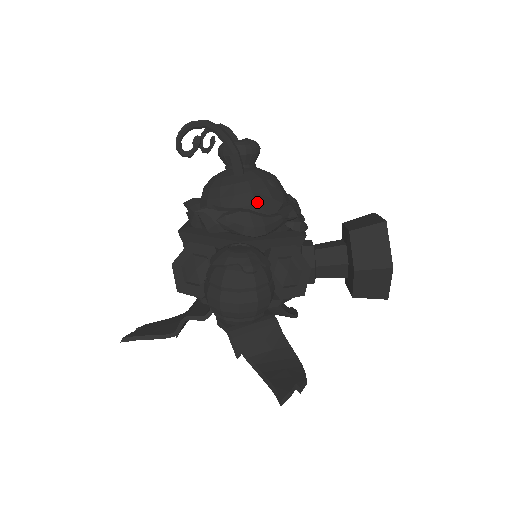
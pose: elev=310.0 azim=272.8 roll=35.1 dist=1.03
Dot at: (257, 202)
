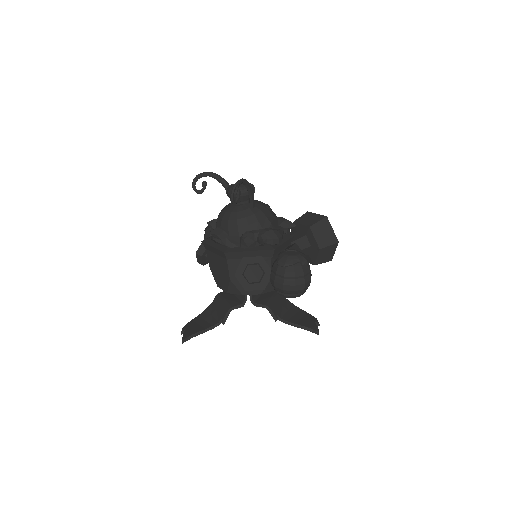
Dot at: (271, 222)
